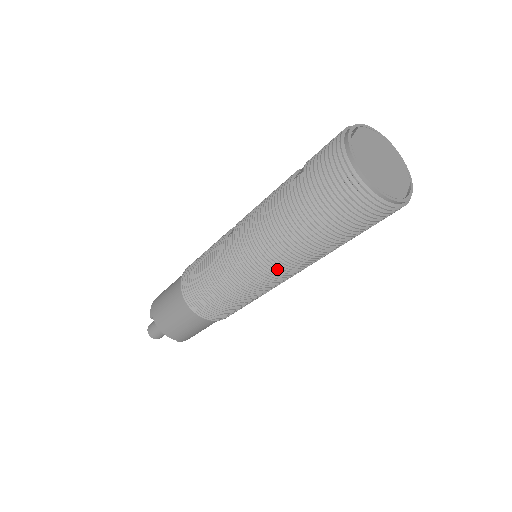
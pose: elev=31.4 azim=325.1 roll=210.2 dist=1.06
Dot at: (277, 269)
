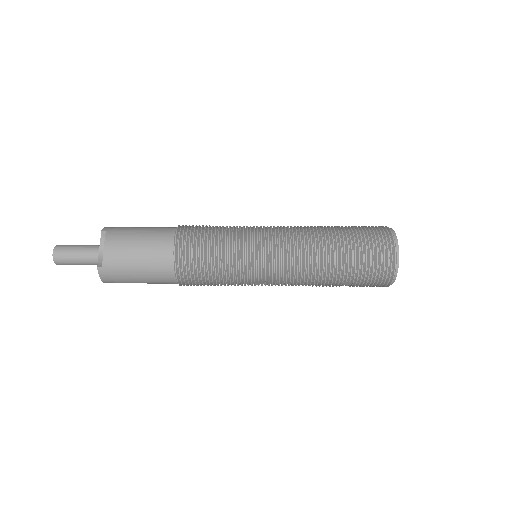
Dot at: (291, 259)
